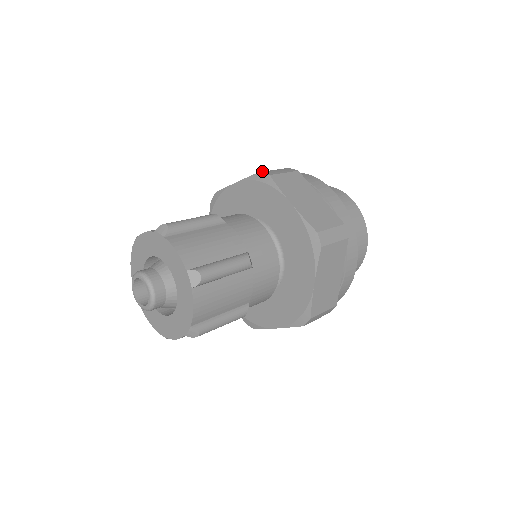
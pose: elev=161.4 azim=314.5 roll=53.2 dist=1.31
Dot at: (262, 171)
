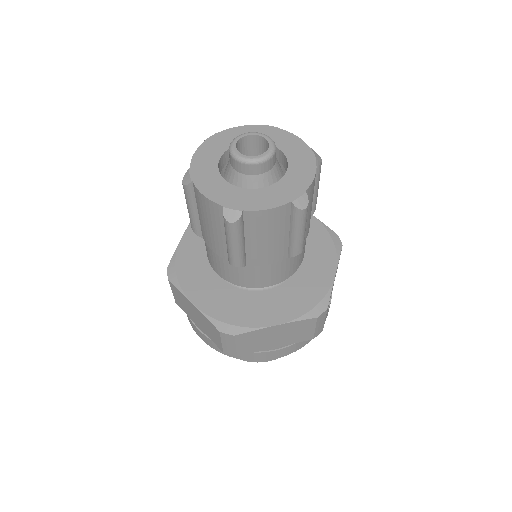
Dot at: occluded
